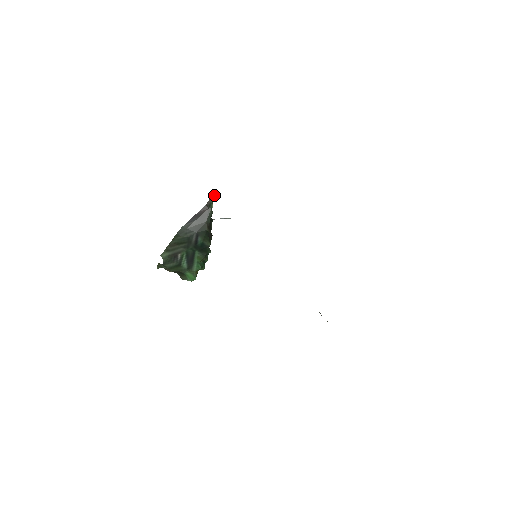
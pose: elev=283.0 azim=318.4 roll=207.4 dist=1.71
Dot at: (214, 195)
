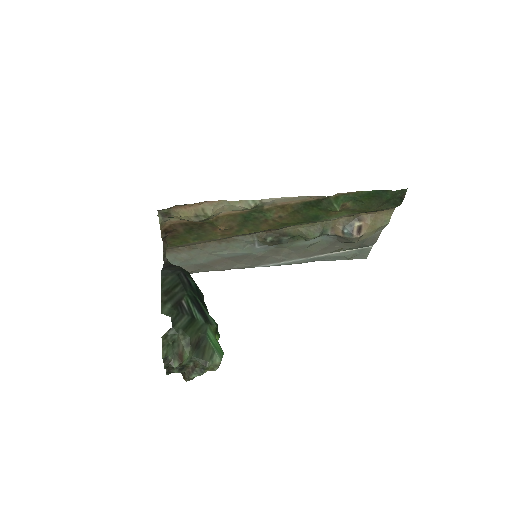
Dot at: (165, 251)
